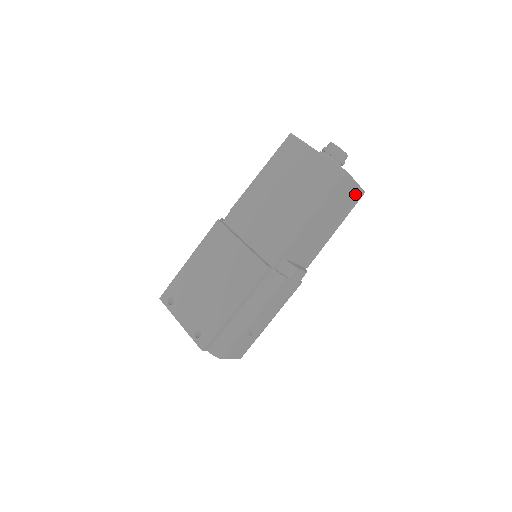
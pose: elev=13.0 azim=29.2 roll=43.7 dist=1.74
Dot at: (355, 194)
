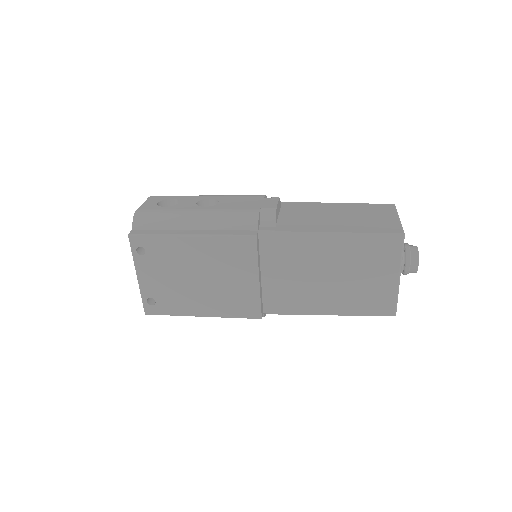
Dot at: occluded
